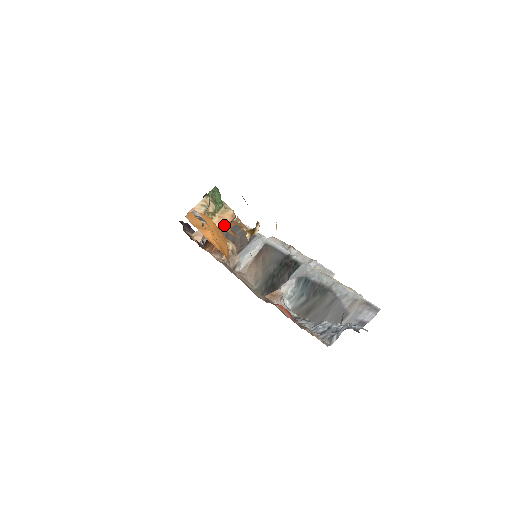
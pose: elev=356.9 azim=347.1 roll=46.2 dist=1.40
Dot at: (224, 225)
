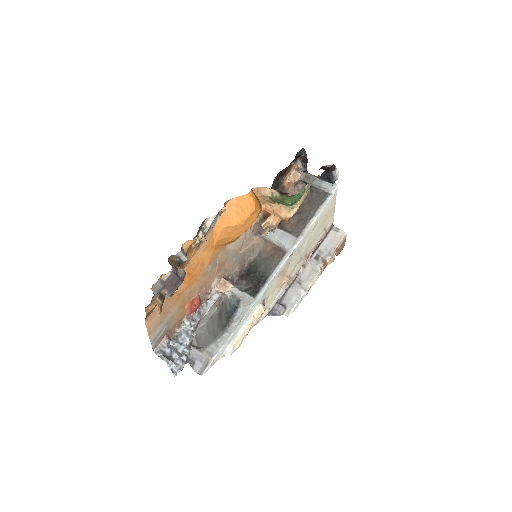
Dot at: (276, 215)
